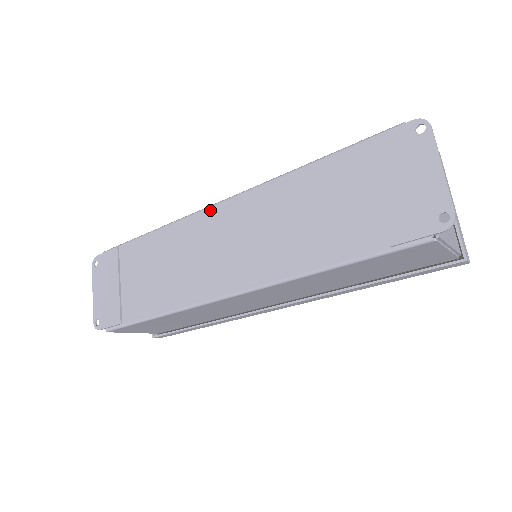
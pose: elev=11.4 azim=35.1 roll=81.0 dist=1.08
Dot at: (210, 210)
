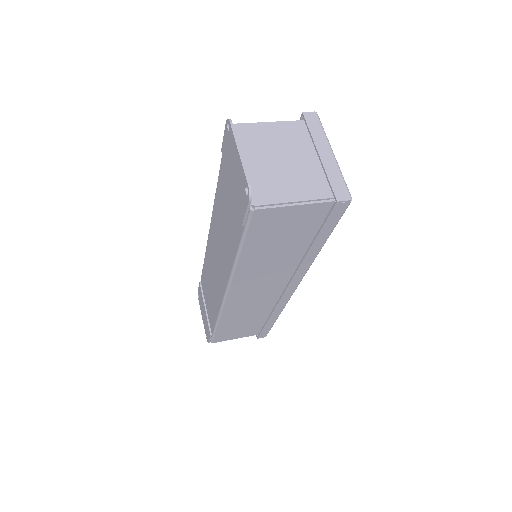
Dot at: (209, 237)
